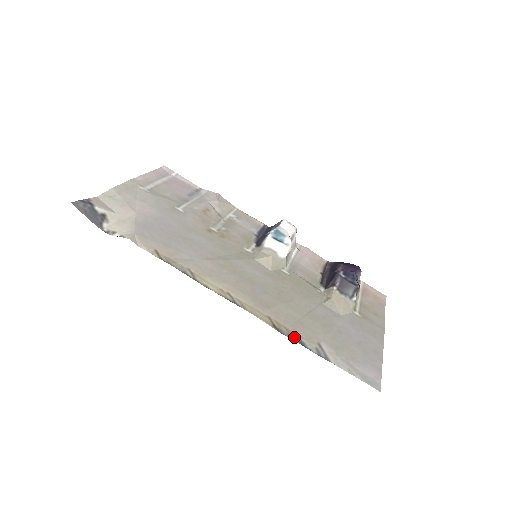
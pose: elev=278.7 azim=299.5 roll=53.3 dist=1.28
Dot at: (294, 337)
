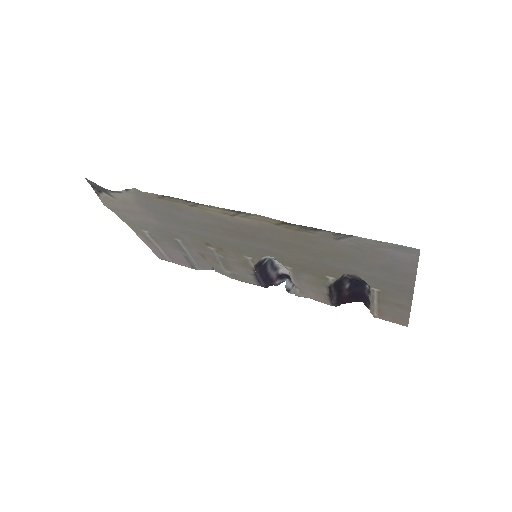
Dot at: (307, 229)
